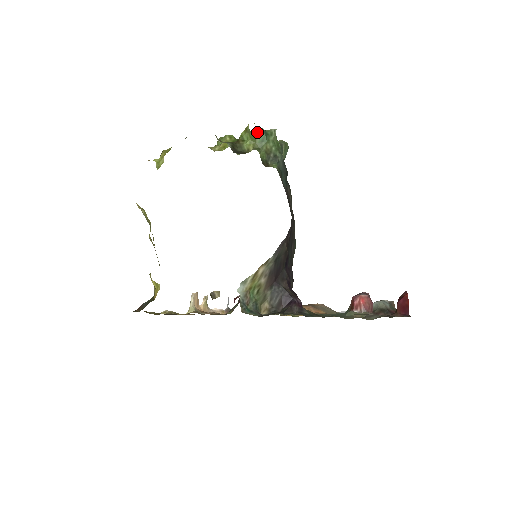
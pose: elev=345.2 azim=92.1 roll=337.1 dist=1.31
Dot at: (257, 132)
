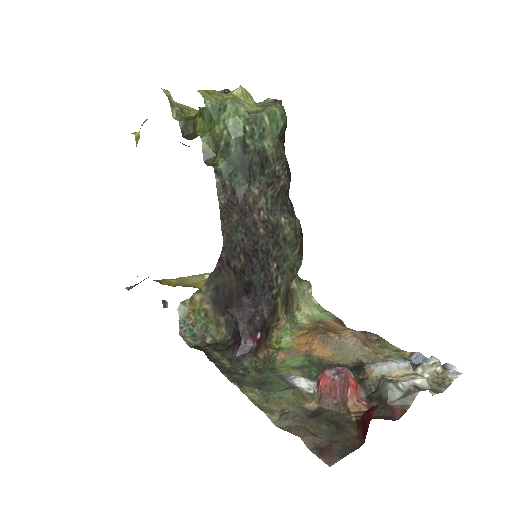
Dot at: (202, 108)
